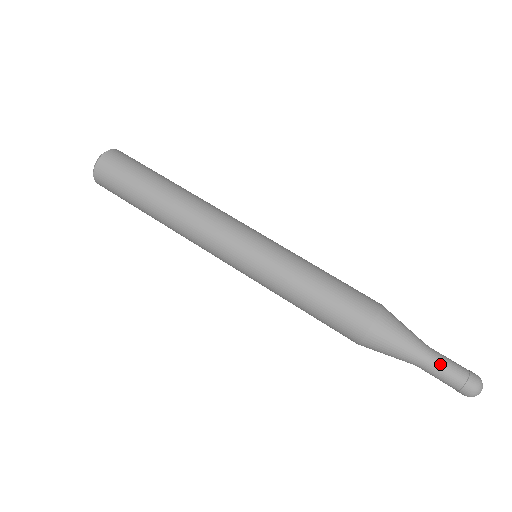
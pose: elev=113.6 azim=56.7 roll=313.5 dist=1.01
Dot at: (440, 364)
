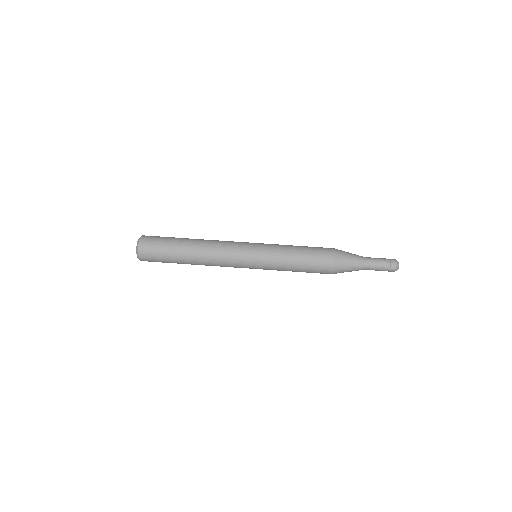
Dot at: (375, 265)
